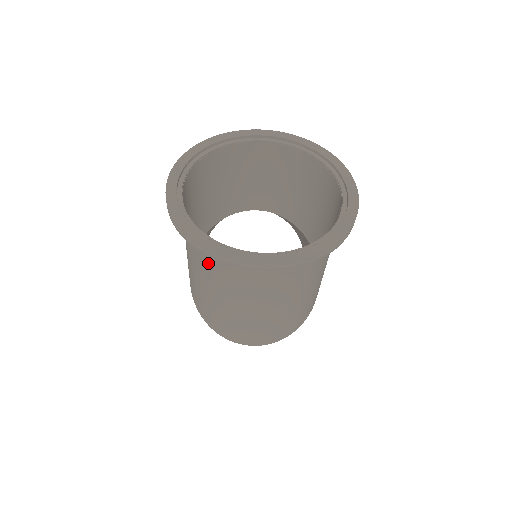
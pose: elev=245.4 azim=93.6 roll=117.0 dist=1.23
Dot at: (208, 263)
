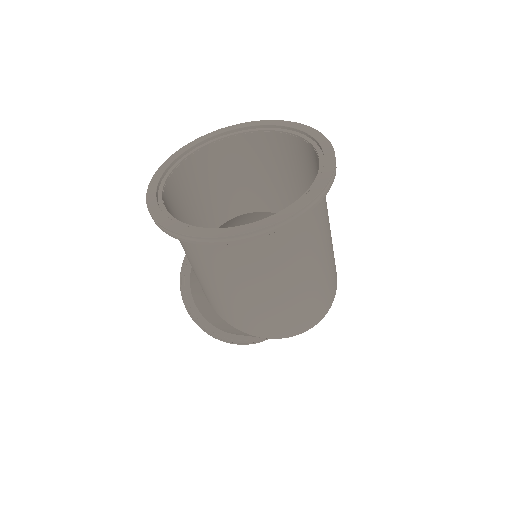
Dot at: (243, 260)
